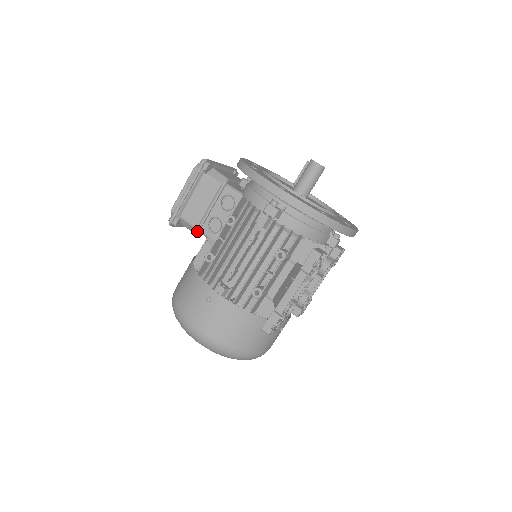
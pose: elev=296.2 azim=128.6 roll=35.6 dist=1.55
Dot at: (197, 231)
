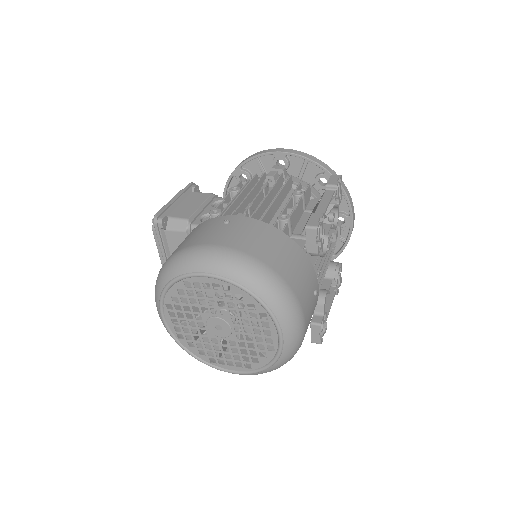
Dot at: (188, 223)
